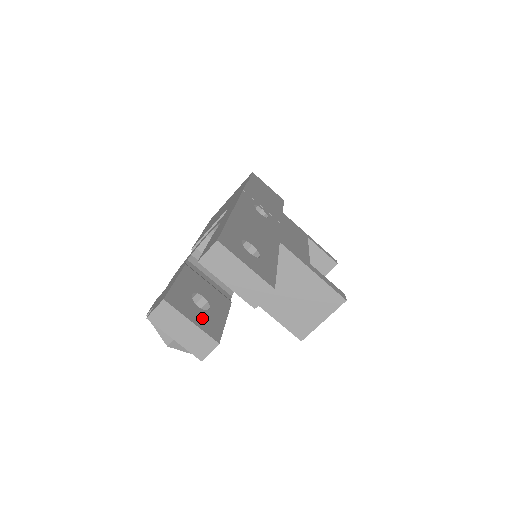
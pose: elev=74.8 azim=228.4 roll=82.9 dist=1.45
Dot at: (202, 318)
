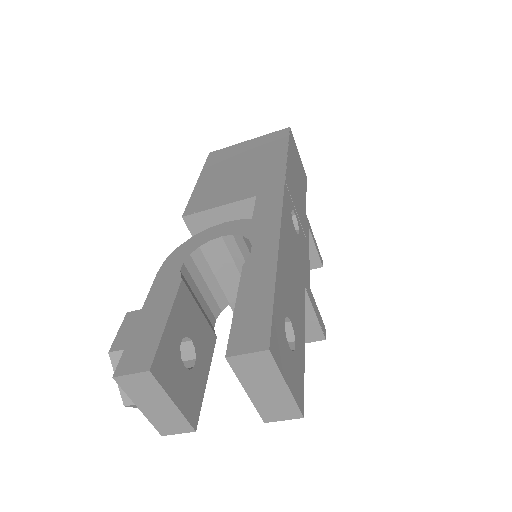
Dot at: (185, 388)
